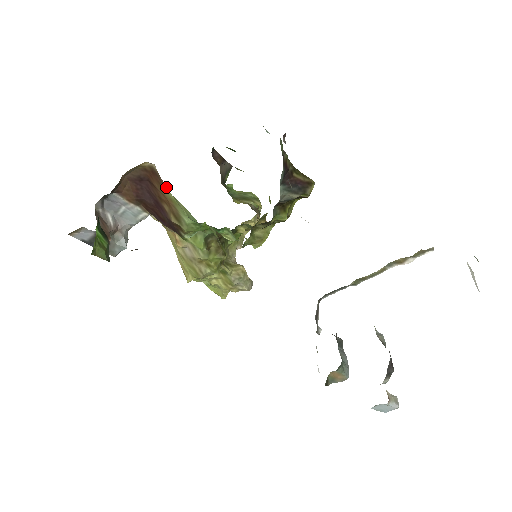
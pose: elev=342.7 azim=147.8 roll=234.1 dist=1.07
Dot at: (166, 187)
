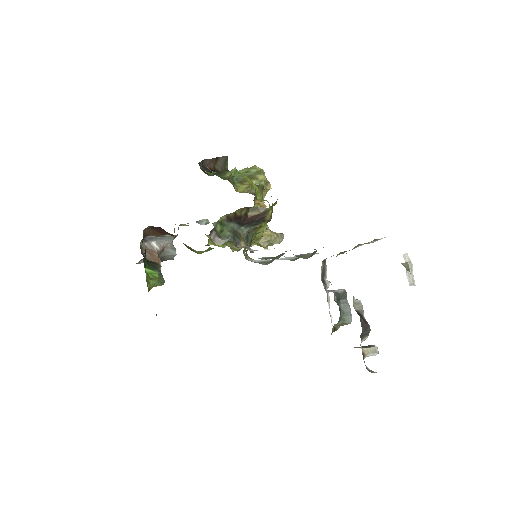
Dot at: occluded
